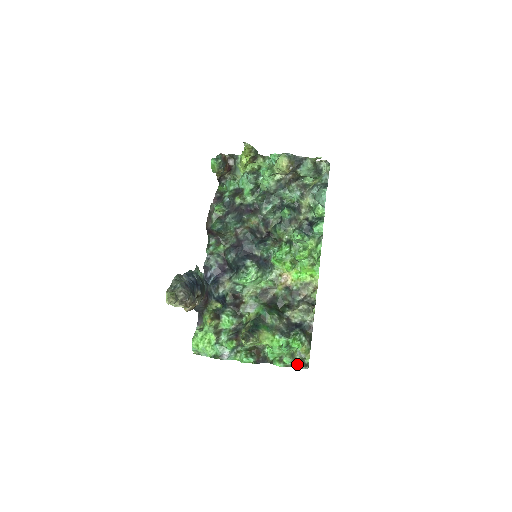
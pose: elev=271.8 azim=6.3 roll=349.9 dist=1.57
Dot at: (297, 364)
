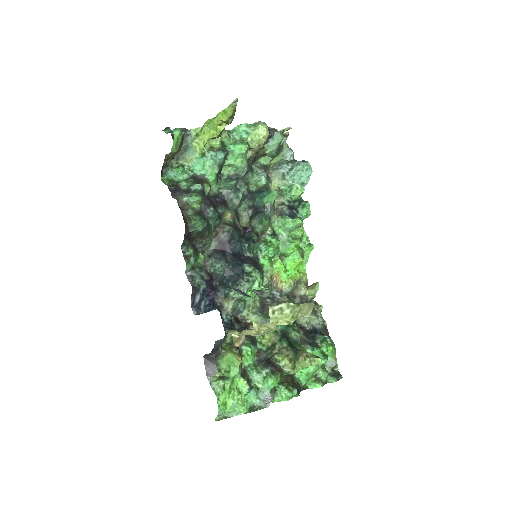
Dot at: (333, 376)
